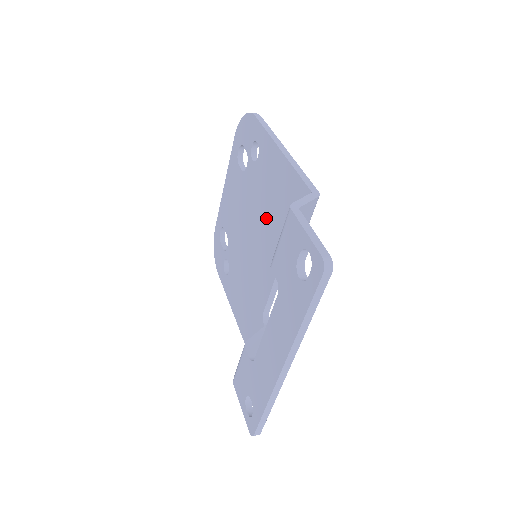
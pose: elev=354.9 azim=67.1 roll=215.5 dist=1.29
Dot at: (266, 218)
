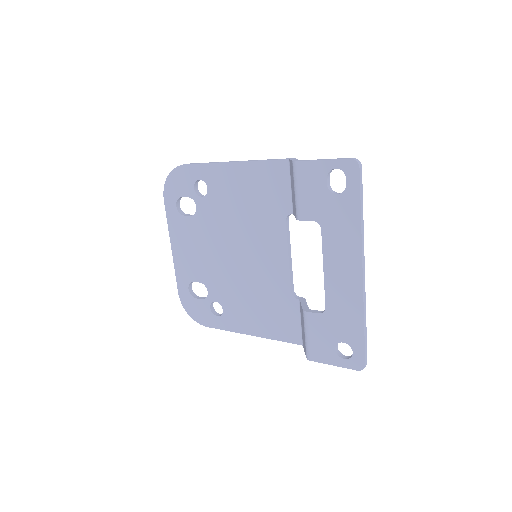
Dot at: (248, 221)
